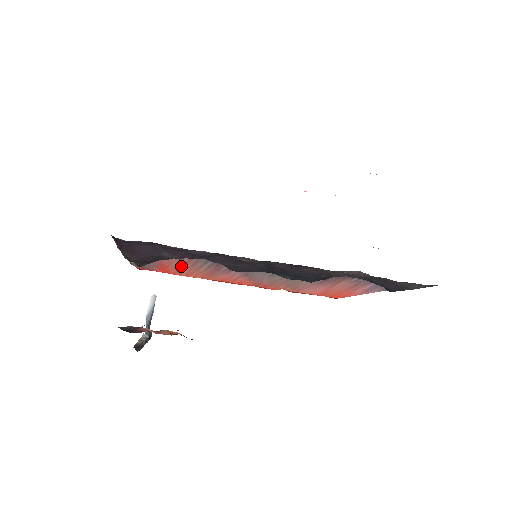
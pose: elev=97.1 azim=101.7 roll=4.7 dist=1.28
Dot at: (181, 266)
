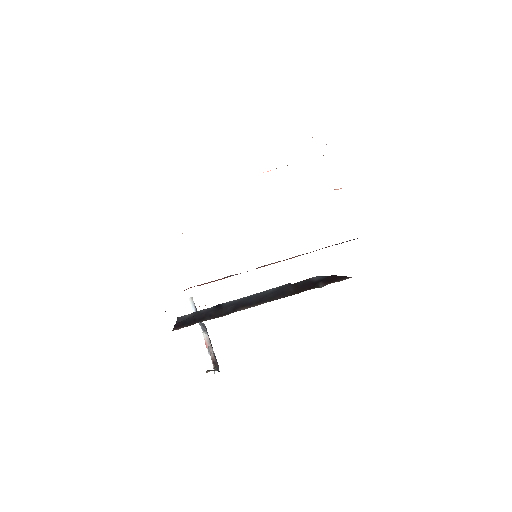
Dot at: occluded
